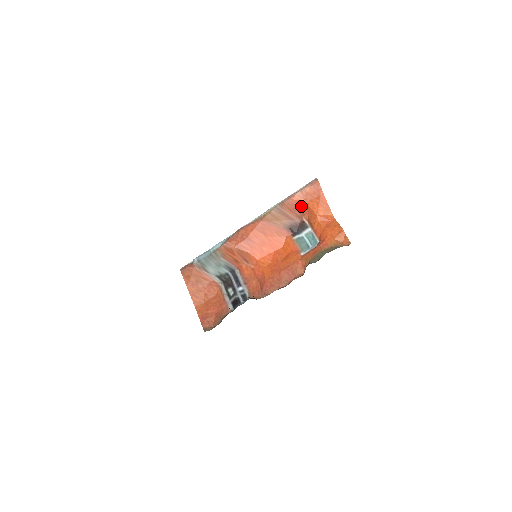
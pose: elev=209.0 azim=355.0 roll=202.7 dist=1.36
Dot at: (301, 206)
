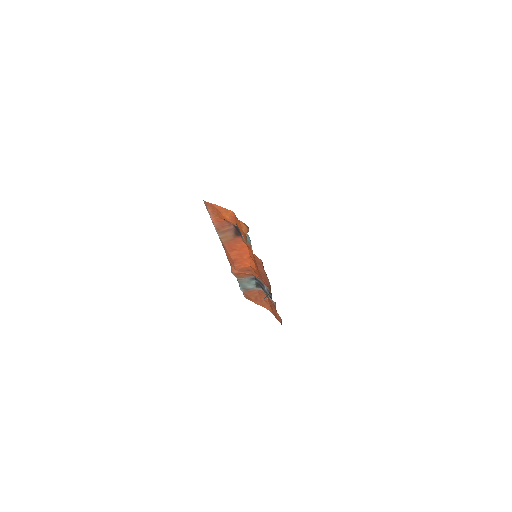
Dot at: (221, 220)
